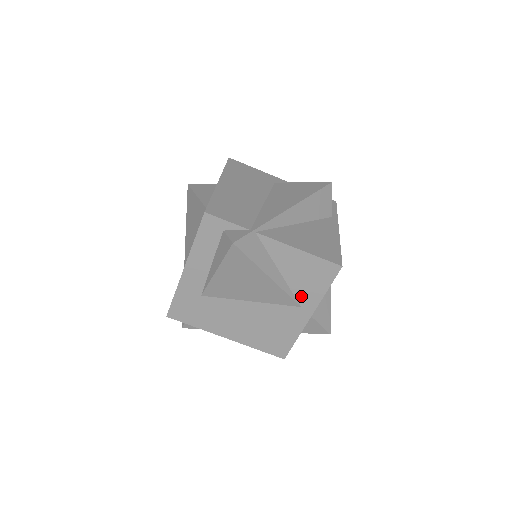
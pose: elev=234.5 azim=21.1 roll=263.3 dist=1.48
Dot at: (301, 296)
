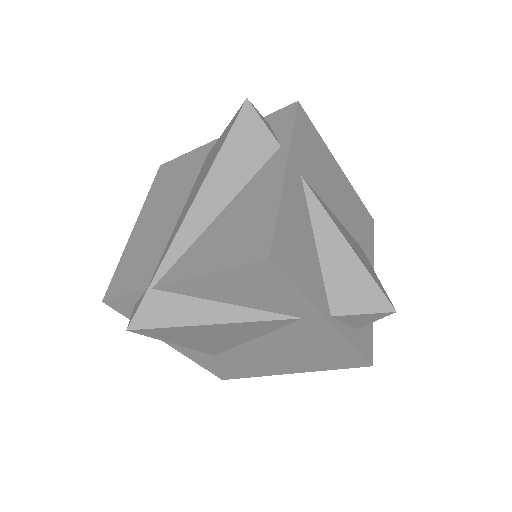
Dot at: (285, 310)
